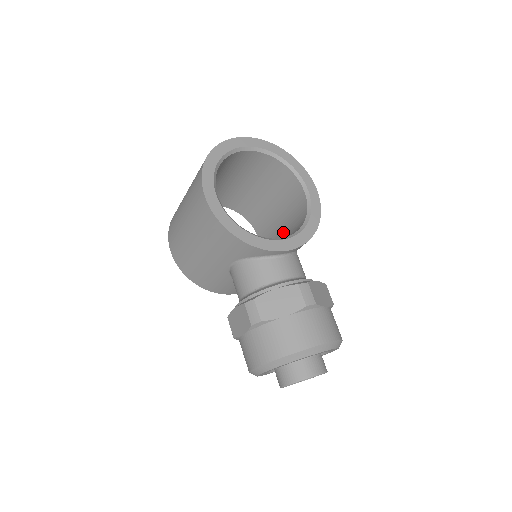
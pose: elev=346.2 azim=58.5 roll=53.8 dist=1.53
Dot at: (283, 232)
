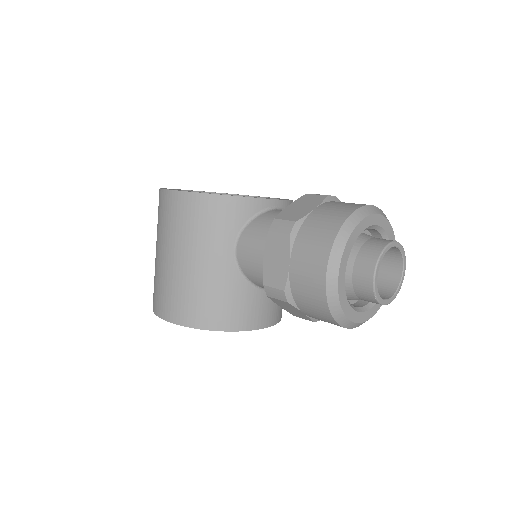
Dot at: occluded
